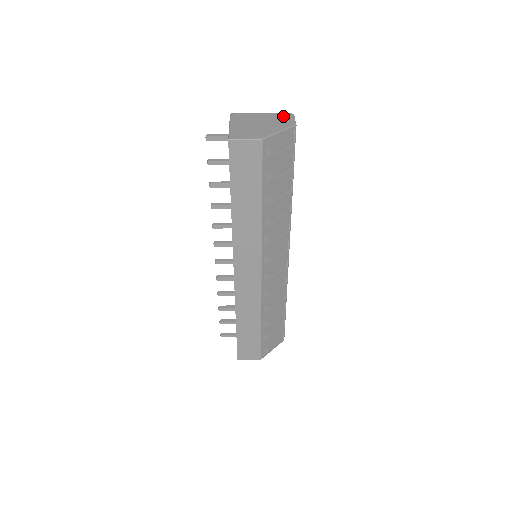
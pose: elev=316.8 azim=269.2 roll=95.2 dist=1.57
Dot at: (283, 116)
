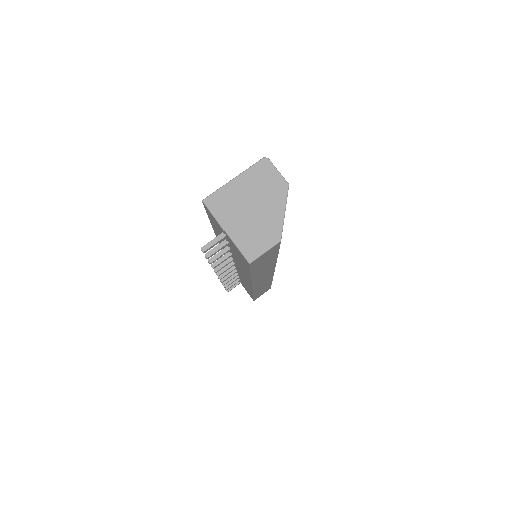
Dot at: (262, 172)
